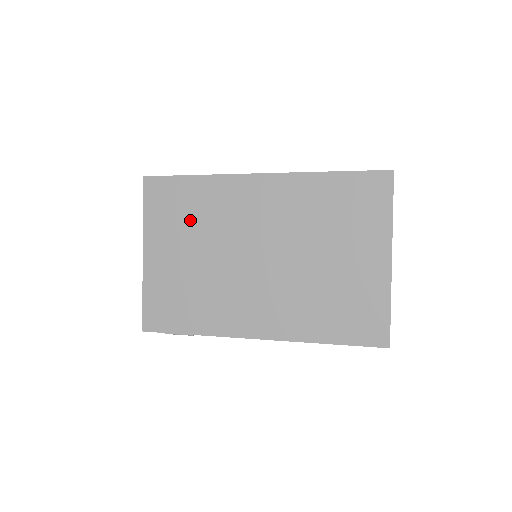
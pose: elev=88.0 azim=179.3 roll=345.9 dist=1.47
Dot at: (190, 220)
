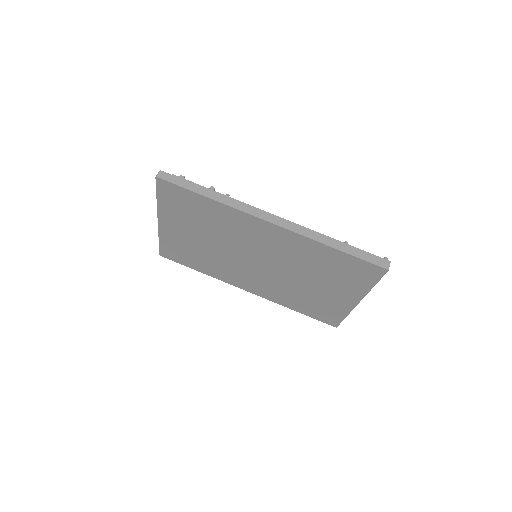
Dot at: (201, 221)
